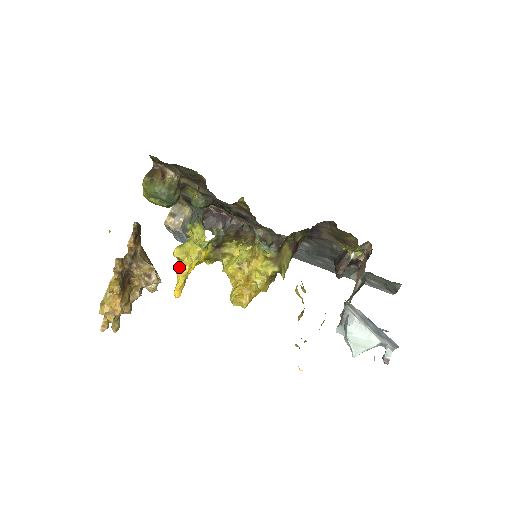
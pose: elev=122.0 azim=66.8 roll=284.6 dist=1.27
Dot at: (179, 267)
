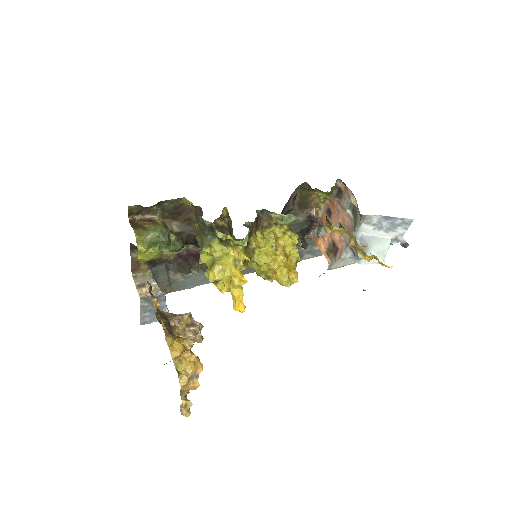
Dot at: (230, 281)
